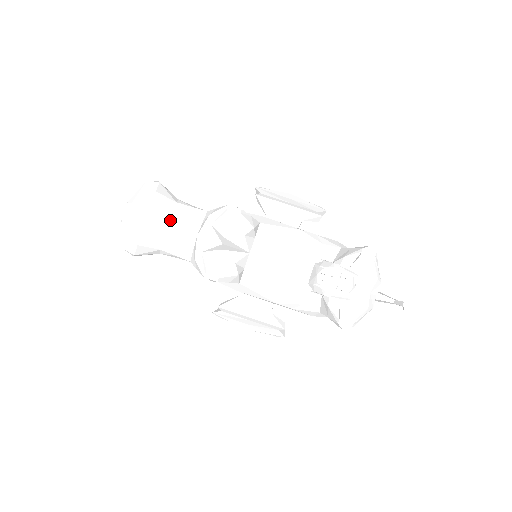
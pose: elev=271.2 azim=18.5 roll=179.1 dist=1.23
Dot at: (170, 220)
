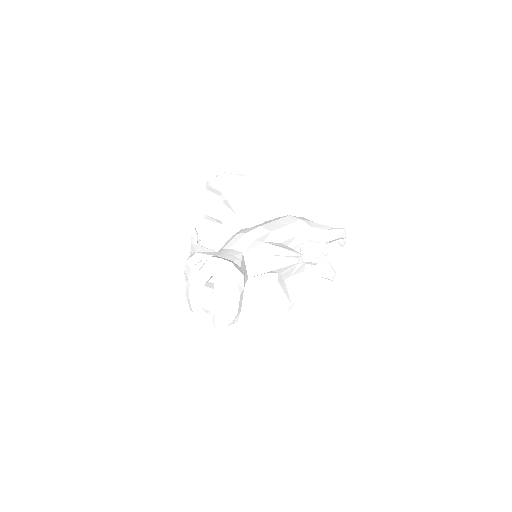
Dot at: occluded
